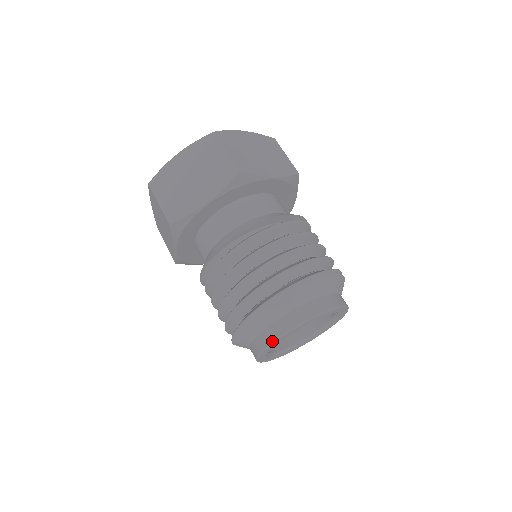
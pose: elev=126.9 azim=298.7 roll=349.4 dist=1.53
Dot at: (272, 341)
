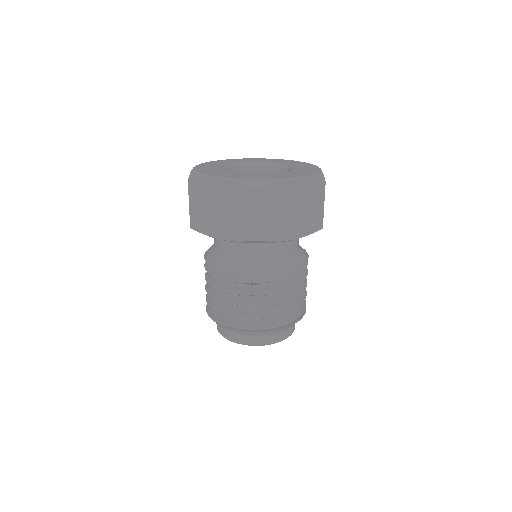
Dot at: (225, 337)
